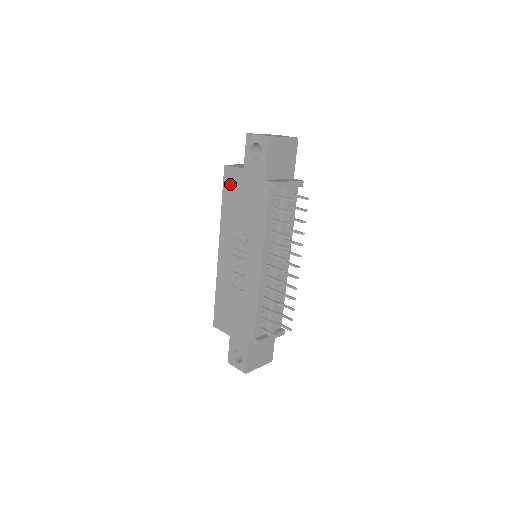
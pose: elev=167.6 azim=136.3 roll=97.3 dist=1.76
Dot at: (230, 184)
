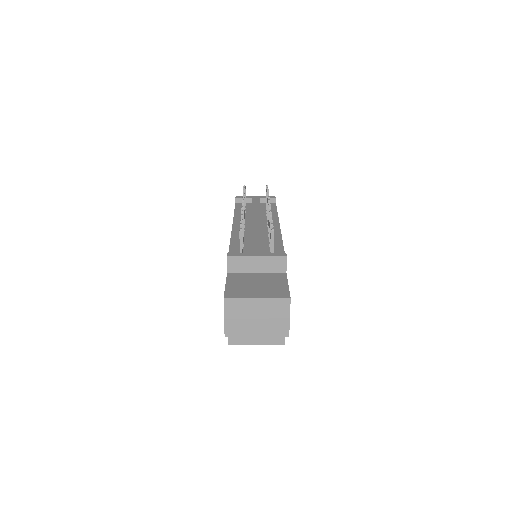
Dot at: occluded
